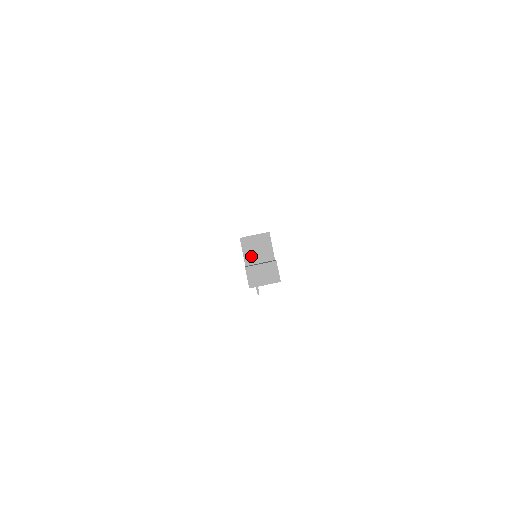
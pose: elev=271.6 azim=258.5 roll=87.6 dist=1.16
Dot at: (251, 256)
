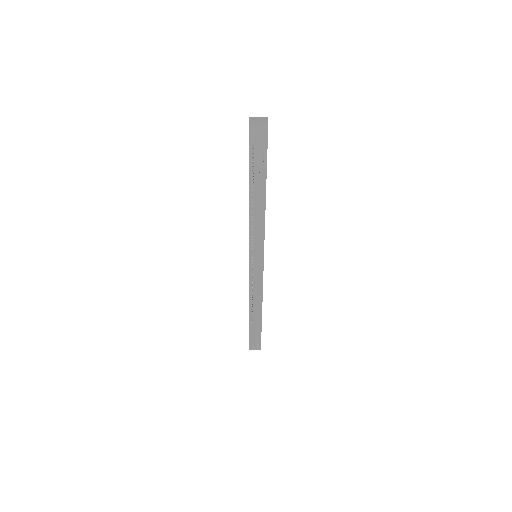
Dot at: occluded
